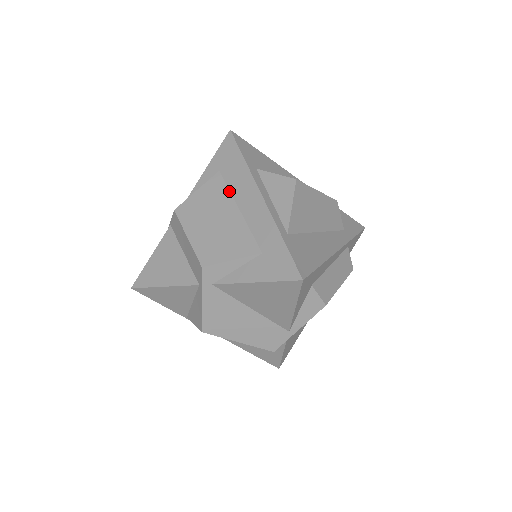
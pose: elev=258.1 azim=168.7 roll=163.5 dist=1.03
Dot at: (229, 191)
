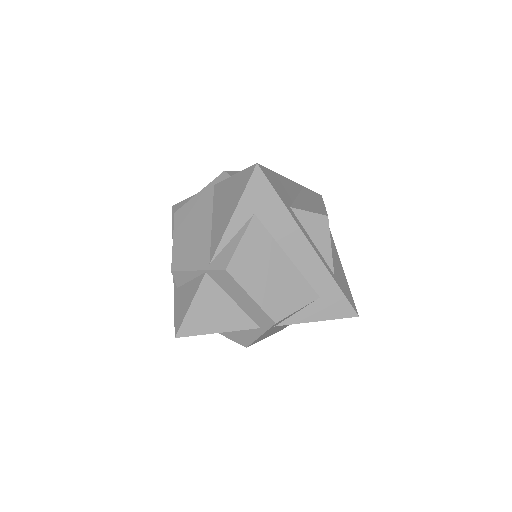
Dot at: (273, 238)
